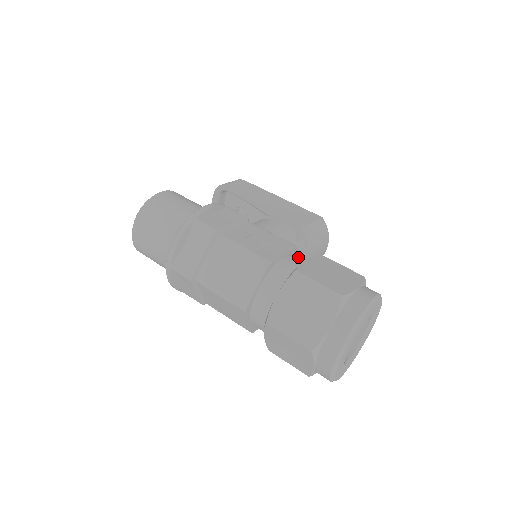
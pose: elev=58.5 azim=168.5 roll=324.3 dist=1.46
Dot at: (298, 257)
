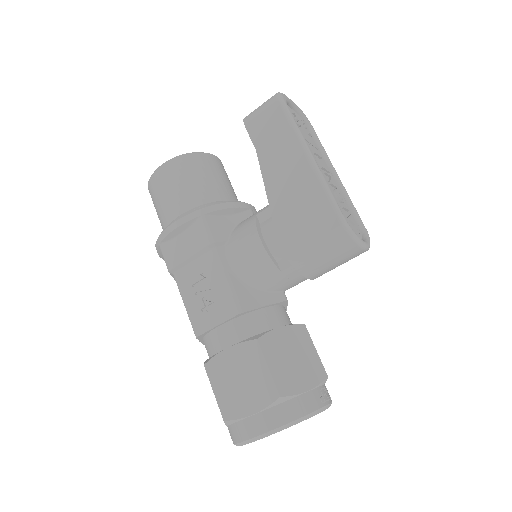
Dot at: (243, 322)
